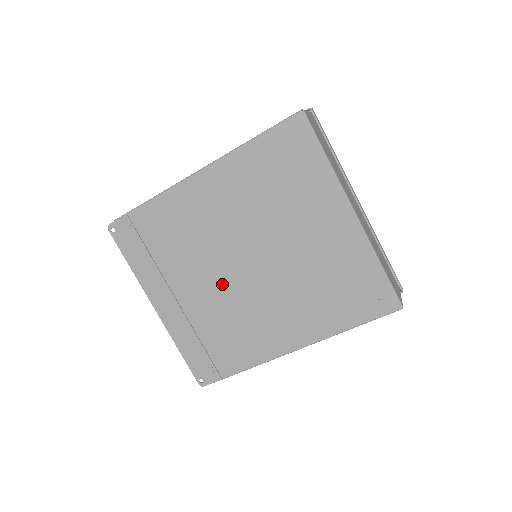
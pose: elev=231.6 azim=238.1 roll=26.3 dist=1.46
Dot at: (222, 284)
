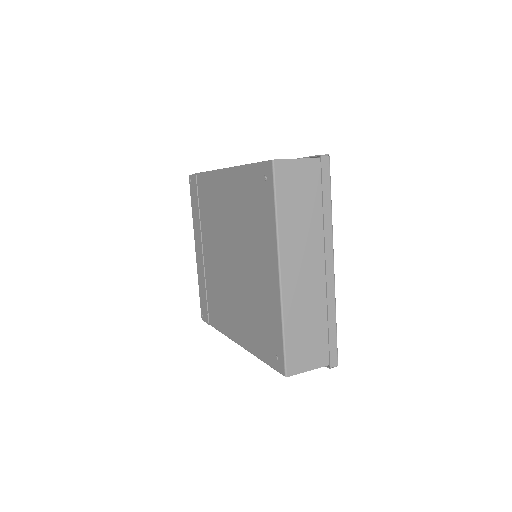
Dot at: (219, 261)
